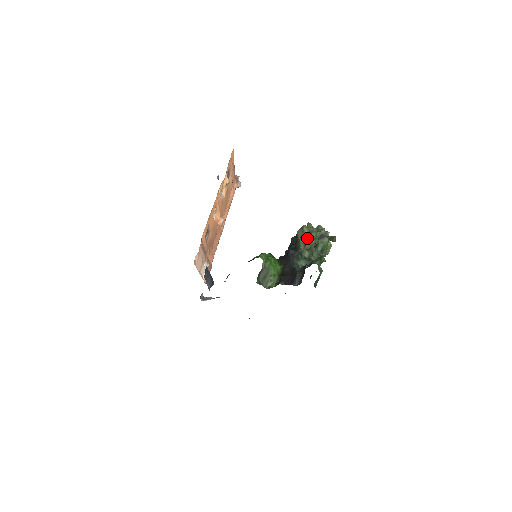
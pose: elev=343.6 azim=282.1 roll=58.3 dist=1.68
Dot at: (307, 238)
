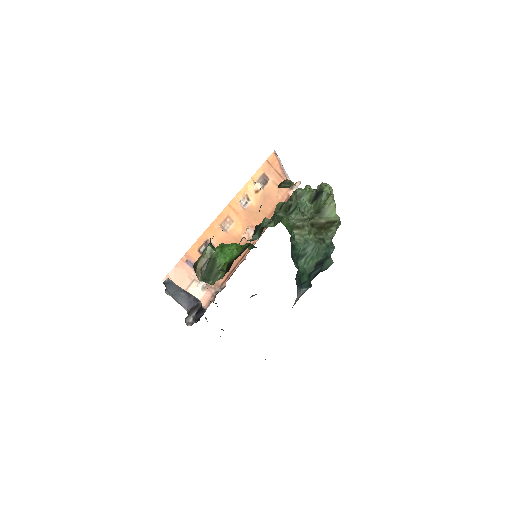
Dot at: (281, 203)
